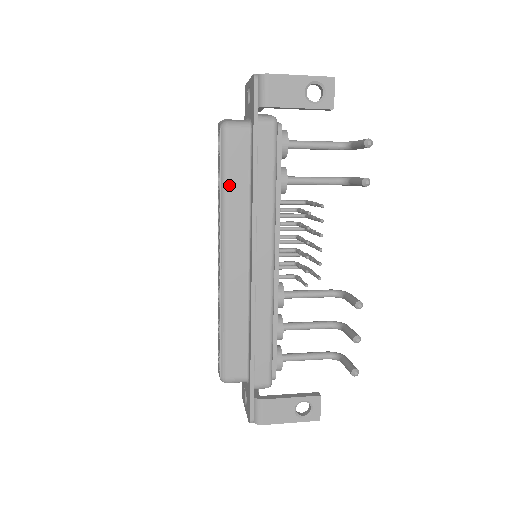
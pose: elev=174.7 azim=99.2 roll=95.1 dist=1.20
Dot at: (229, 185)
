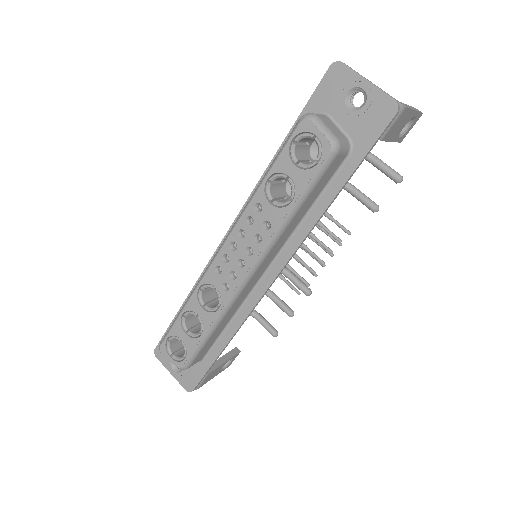
Dot at: (299, 210)
